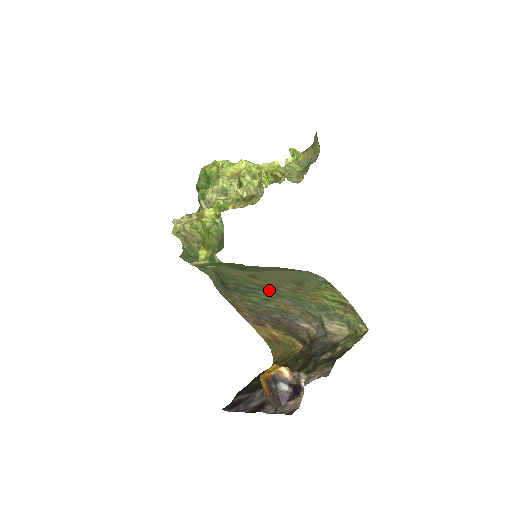
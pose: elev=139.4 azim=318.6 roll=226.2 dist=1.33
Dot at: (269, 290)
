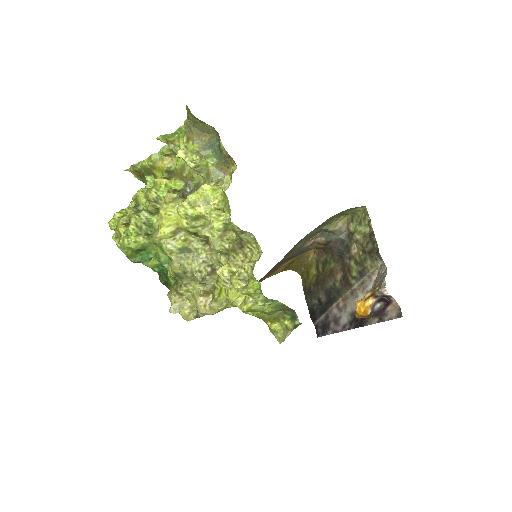
Dot at: occluded
